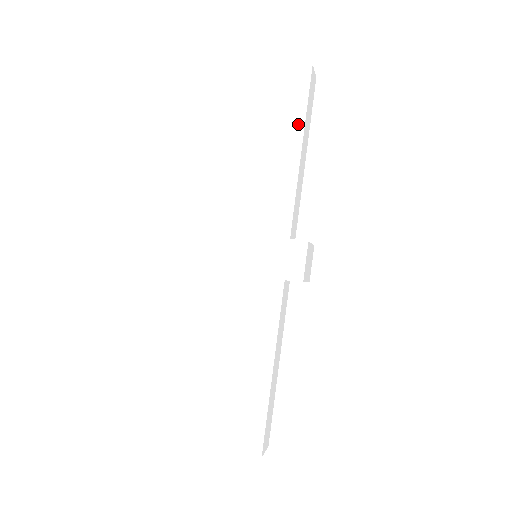
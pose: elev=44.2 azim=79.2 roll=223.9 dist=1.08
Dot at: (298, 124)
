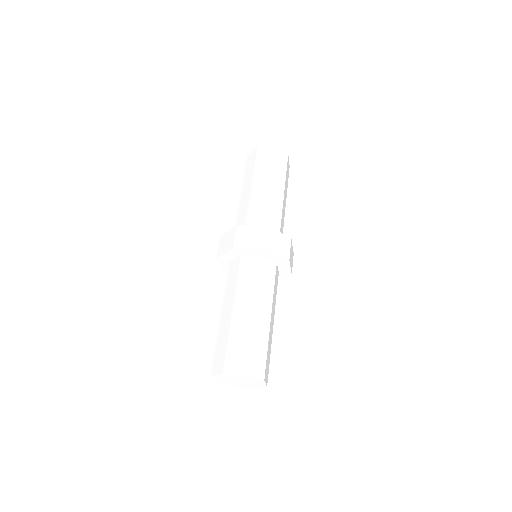
Dot at: (281, 181)
